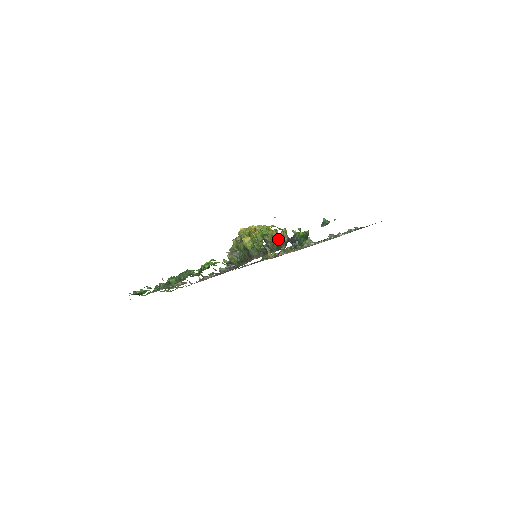
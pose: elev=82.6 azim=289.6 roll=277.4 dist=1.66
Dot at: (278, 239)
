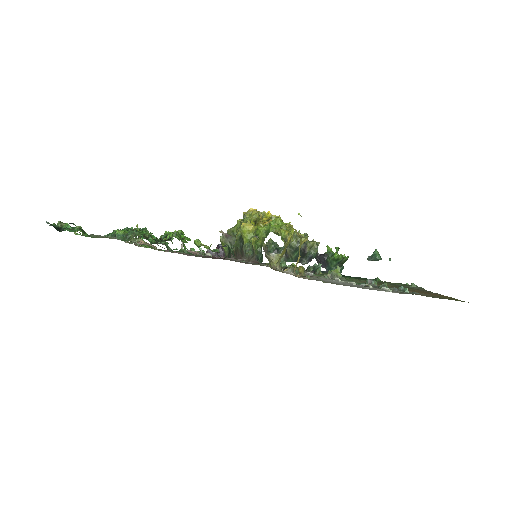
Dot at: (303, 248)
